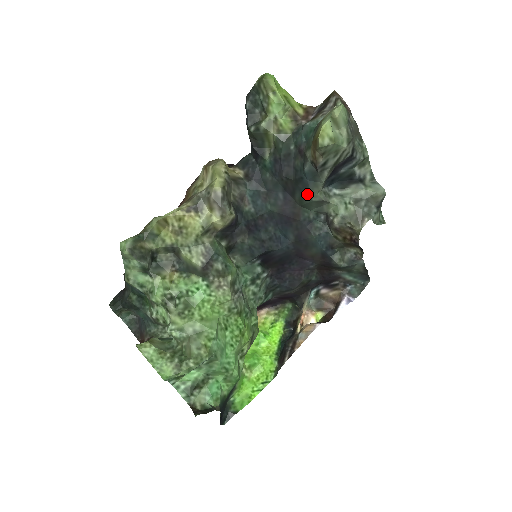
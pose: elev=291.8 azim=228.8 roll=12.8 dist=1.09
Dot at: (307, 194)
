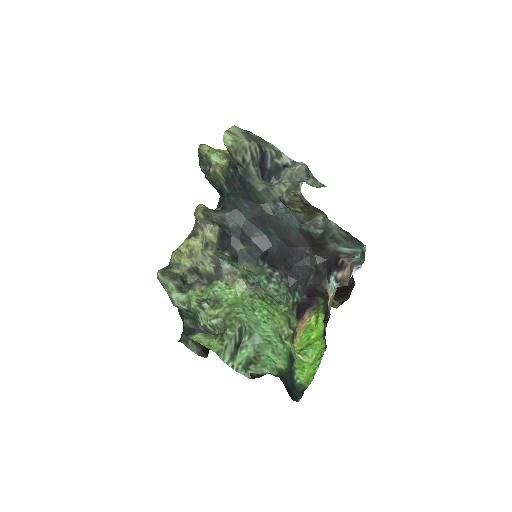
Dot at: (254, 190)
